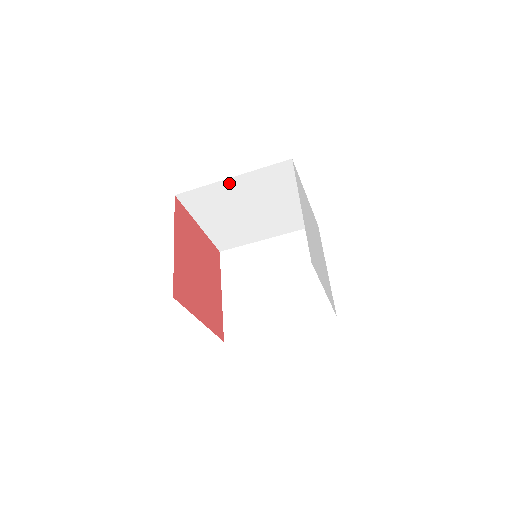
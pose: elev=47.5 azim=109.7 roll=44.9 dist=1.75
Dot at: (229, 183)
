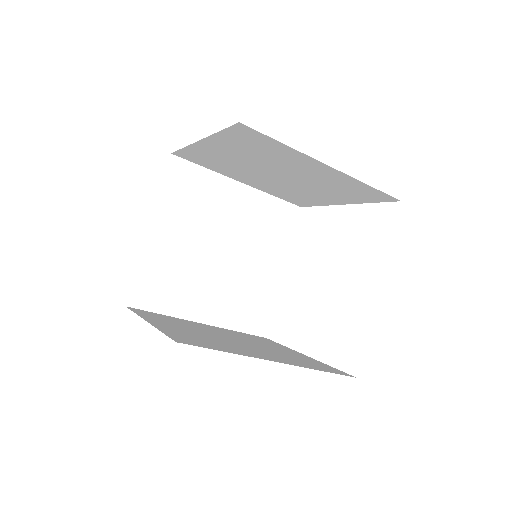
Dot at: (316, 163)
